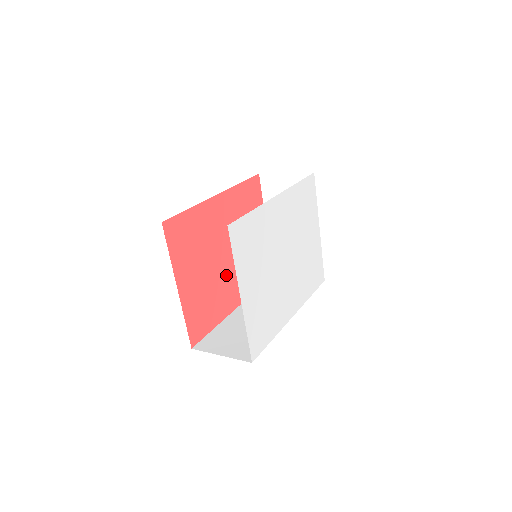
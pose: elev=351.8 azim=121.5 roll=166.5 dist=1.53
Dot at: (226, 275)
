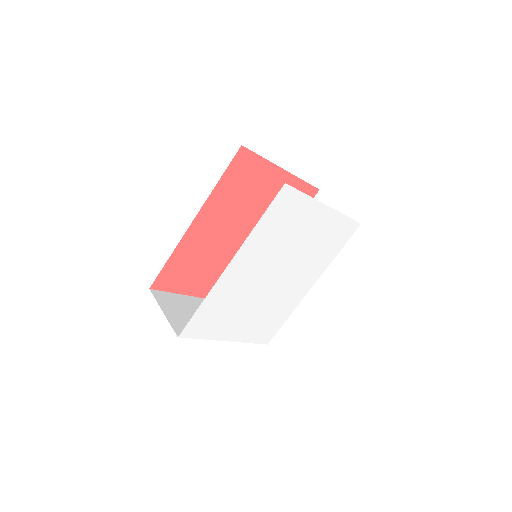
Dot at: occluded
